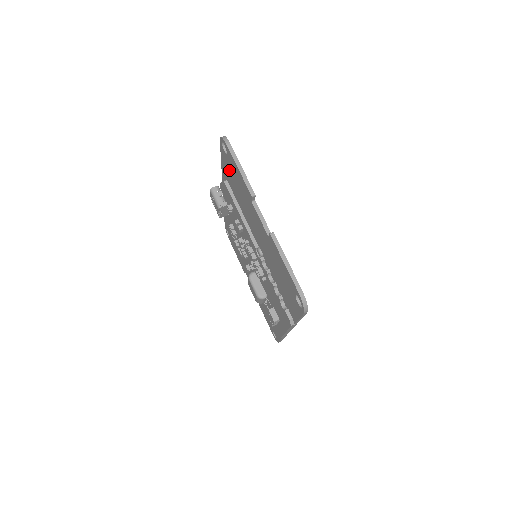
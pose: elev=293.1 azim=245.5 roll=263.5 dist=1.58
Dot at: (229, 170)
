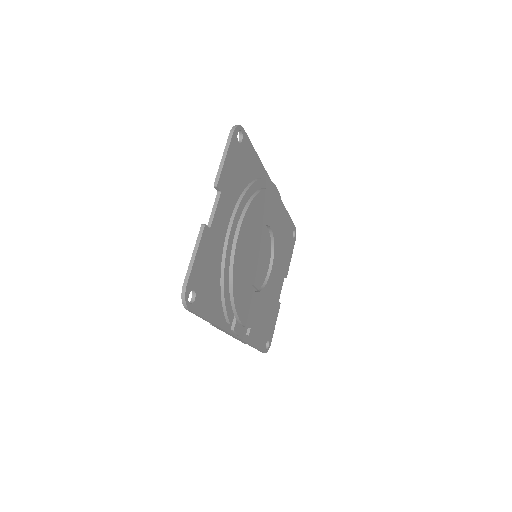
Dot at: occluded
